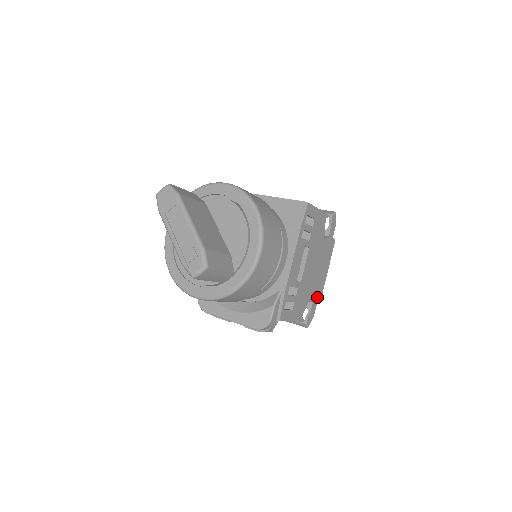
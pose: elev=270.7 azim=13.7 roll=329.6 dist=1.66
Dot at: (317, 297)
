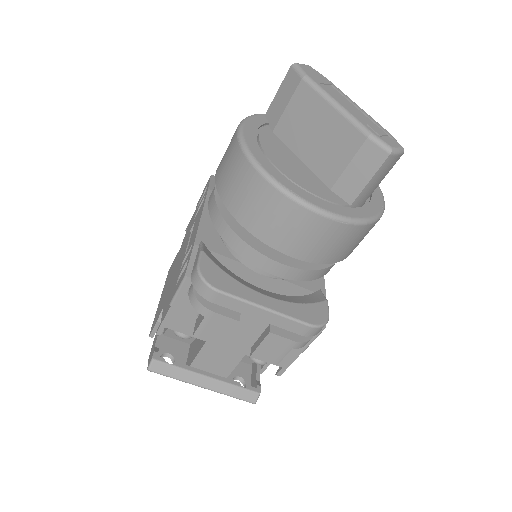
Dot at: occluded
